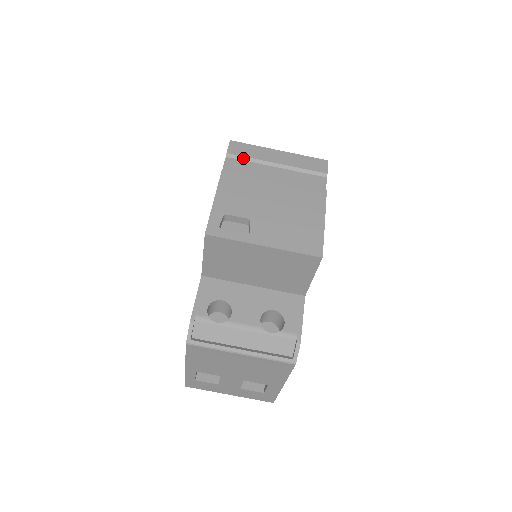
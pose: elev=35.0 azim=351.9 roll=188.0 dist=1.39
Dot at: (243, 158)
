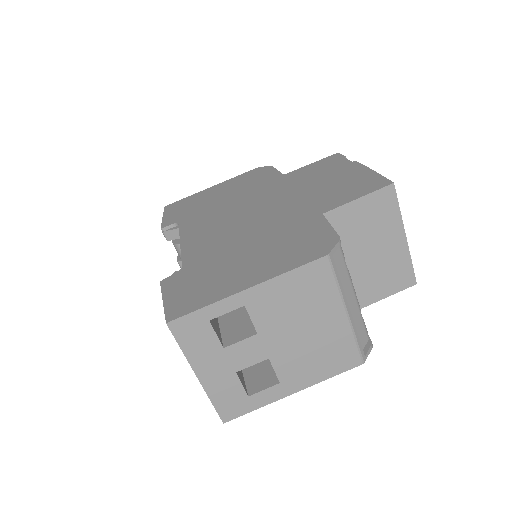
Dot at: occluded
